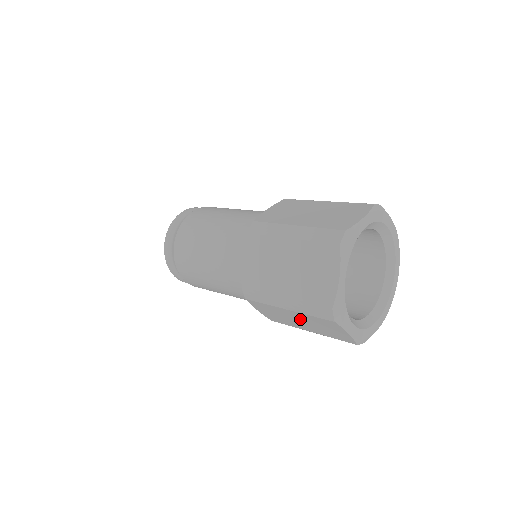
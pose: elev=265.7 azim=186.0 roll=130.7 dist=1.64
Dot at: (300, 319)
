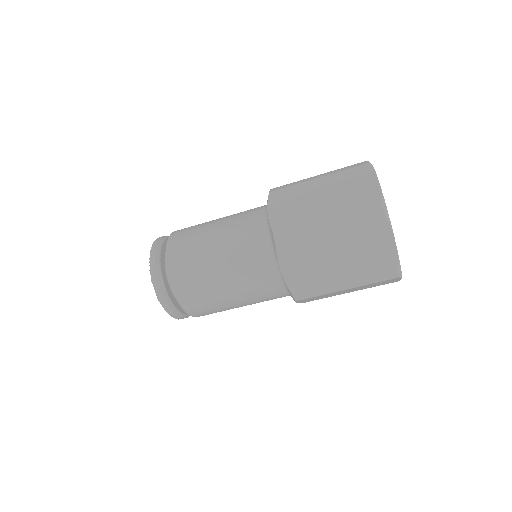
Dot at: occluded
